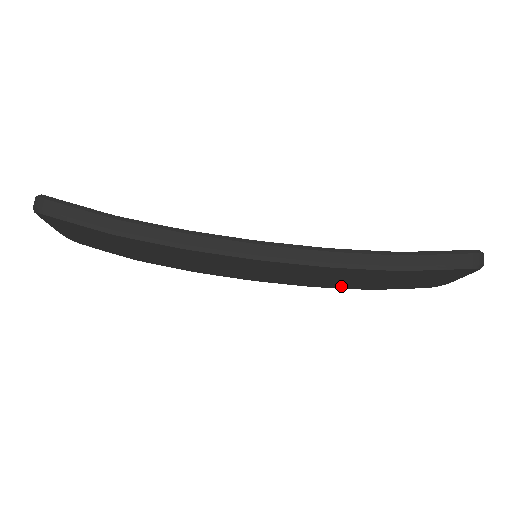
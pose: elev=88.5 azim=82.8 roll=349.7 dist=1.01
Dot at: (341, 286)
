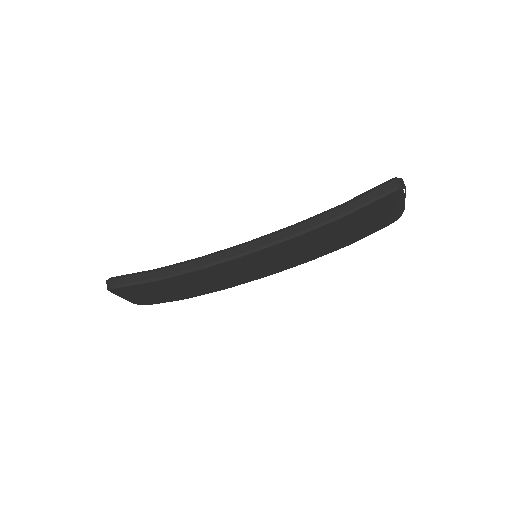
Dot at: (327, 251)
